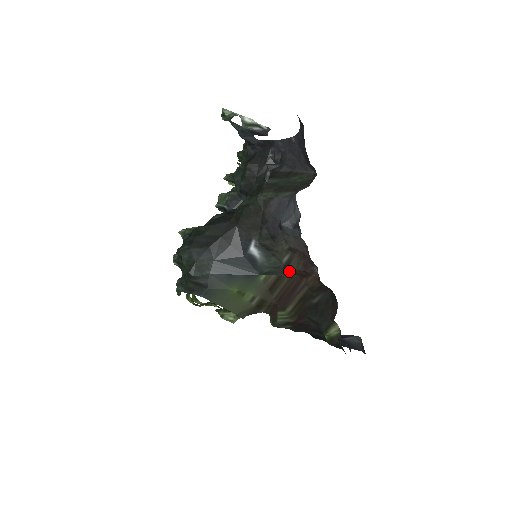
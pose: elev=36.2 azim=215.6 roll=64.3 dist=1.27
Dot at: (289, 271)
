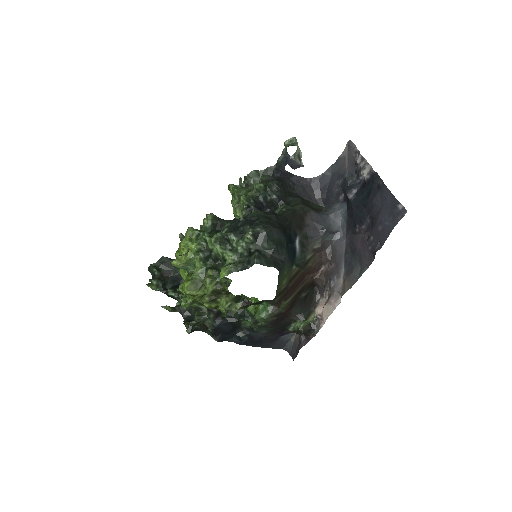
Dot at: (305, 267)
